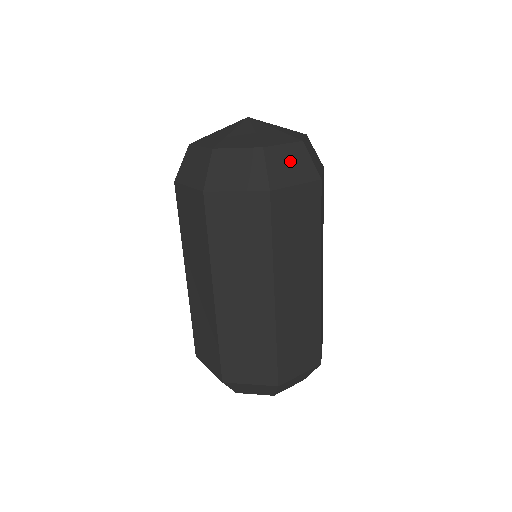
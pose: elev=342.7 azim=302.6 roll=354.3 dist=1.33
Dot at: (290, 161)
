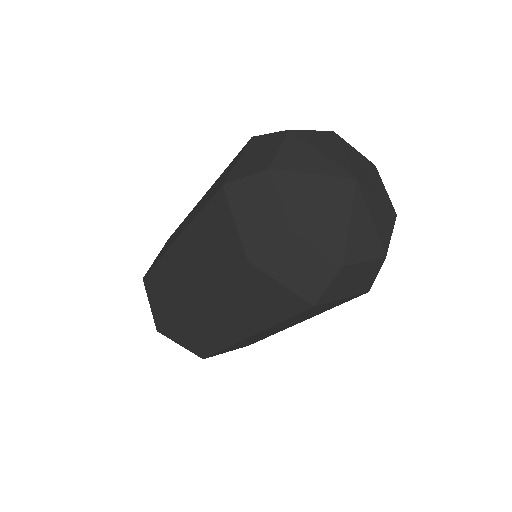
Dot at: (303, 264)
